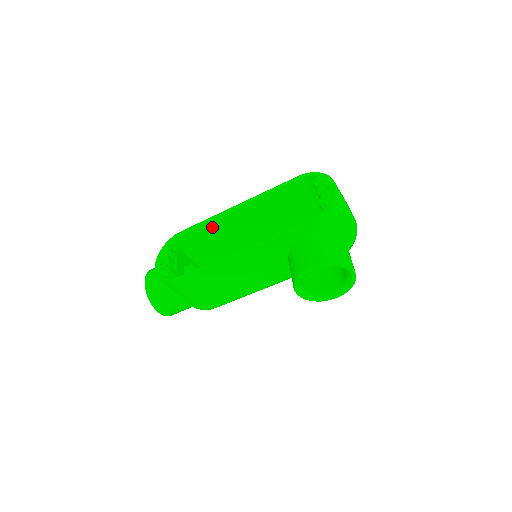
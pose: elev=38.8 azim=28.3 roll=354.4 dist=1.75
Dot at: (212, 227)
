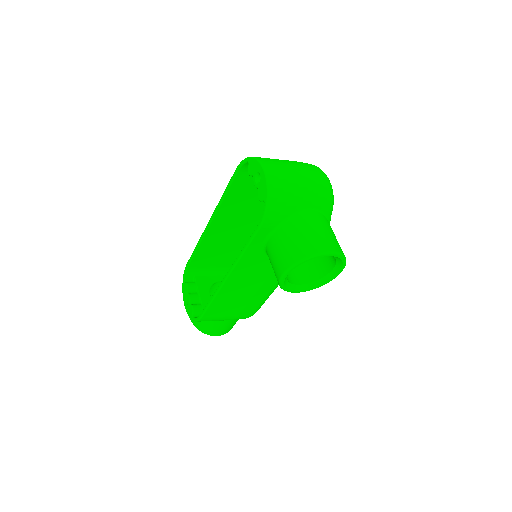
Dot at: (206, 248)
